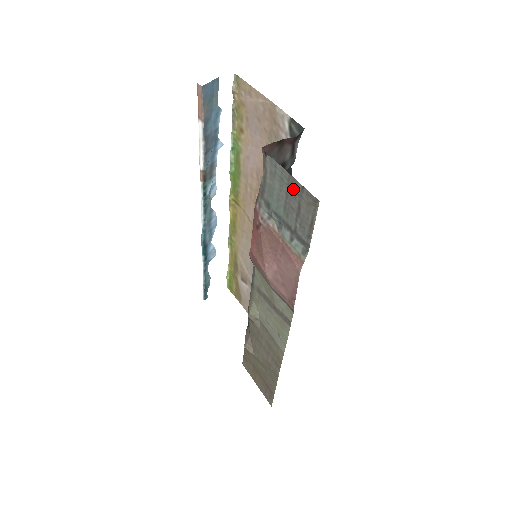
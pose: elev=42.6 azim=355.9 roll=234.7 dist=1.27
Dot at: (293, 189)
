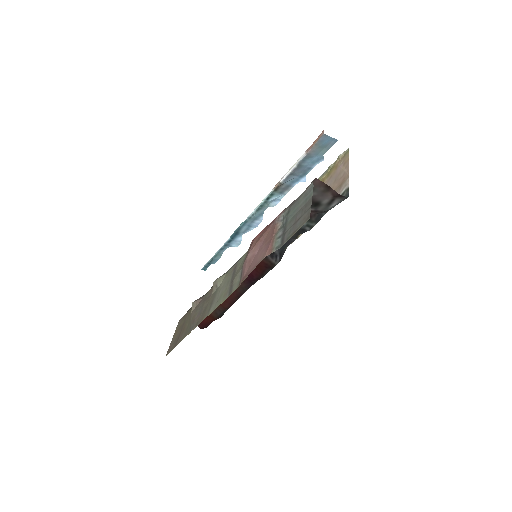
Dot at: (306, 207)
